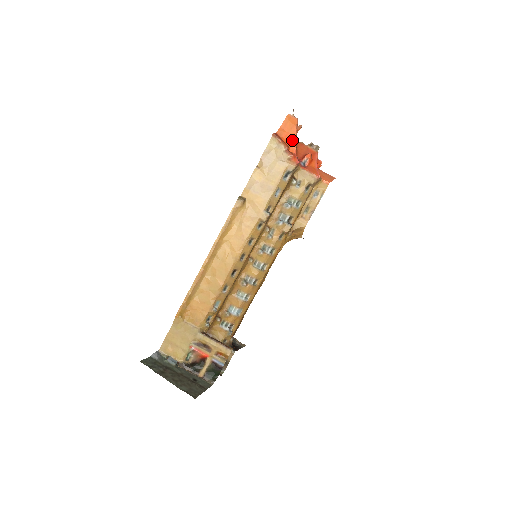
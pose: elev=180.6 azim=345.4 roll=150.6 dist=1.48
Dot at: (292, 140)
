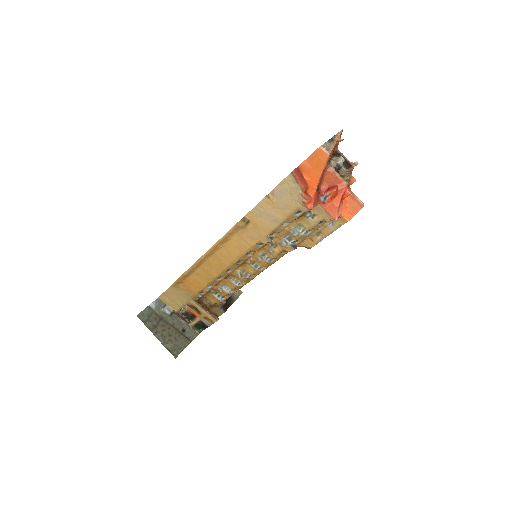
Dot at: (315, 179)
